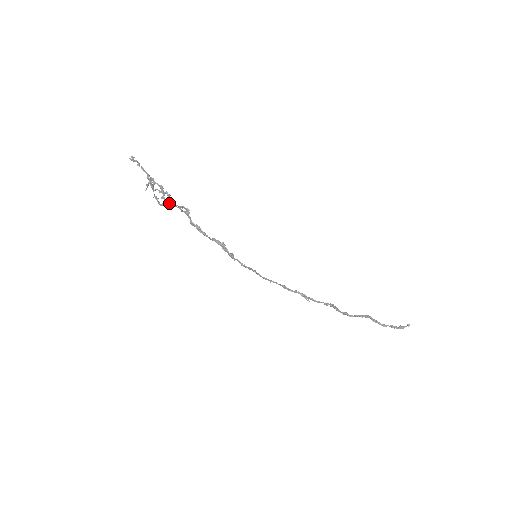
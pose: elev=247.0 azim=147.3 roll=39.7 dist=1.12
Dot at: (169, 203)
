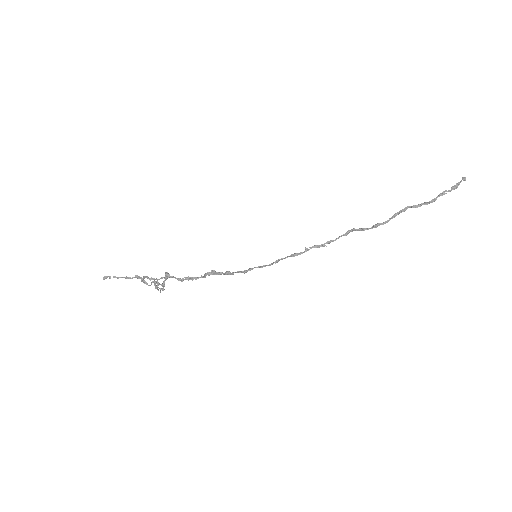
Dot at: (162, 283)
